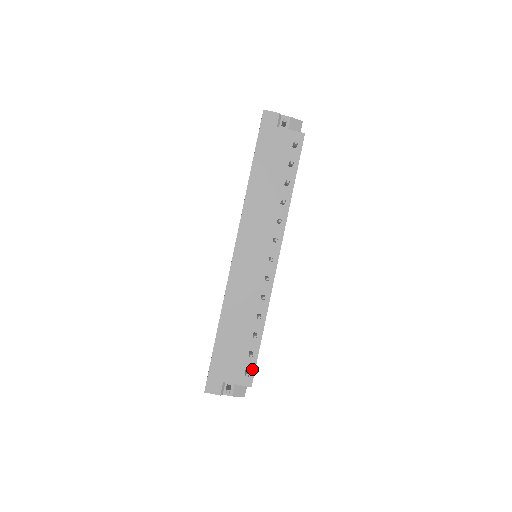
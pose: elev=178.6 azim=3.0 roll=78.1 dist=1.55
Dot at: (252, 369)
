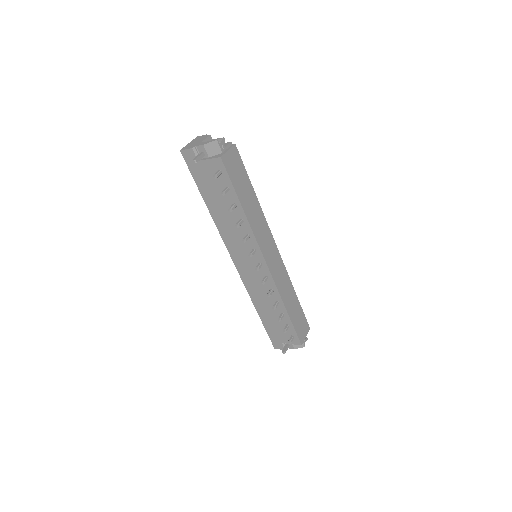
Dot at: (295, 335)
